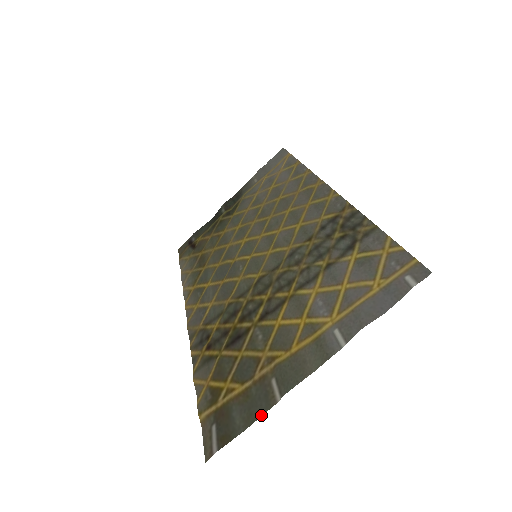
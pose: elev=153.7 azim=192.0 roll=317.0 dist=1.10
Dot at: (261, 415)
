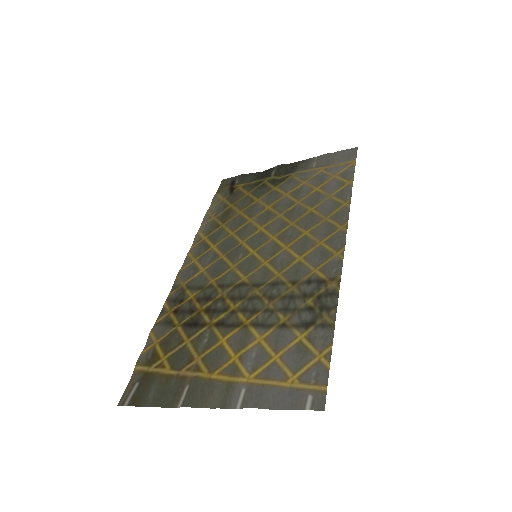
Dot at: (164, 406)
